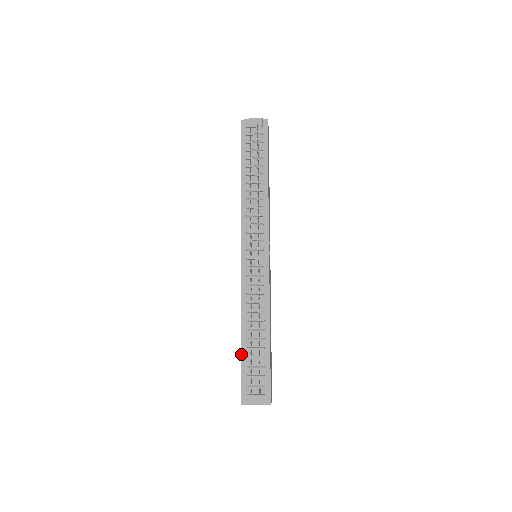
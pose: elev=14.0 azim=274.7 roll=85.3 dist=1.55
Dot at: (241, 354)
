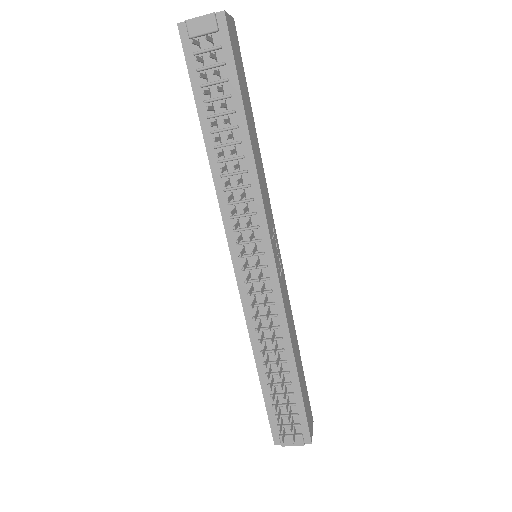
Dot at: (262, 392)
